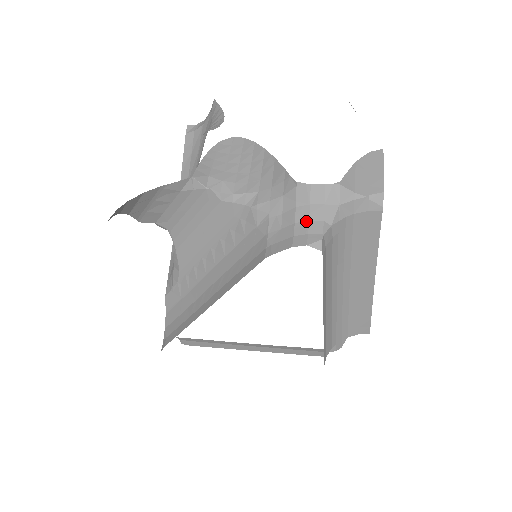
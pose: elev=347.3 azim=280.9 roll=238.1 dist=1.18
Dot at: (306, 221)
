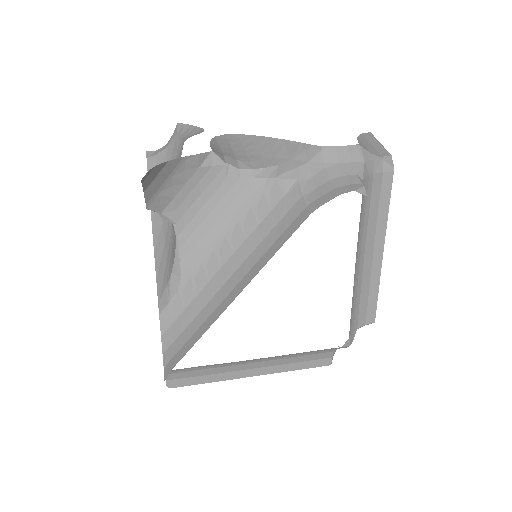
Dot at: (341, 176)
